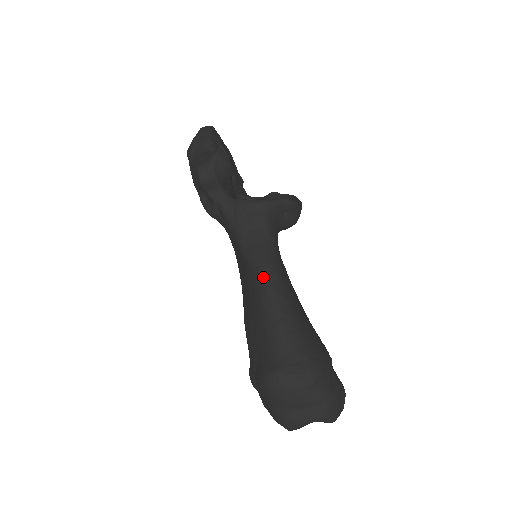
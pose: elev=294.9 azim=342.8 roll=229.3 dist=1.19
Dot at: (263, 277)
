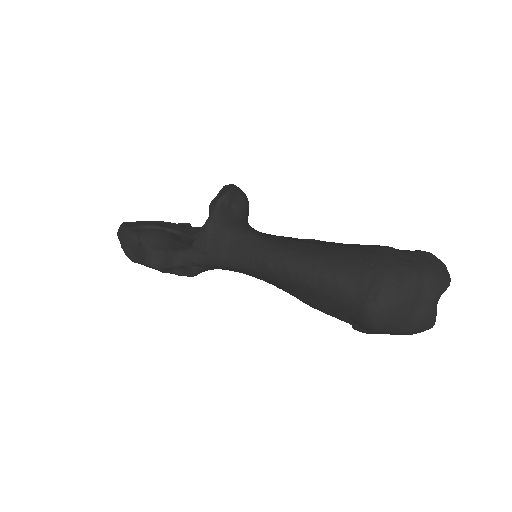
Dot at: (274, 265)
